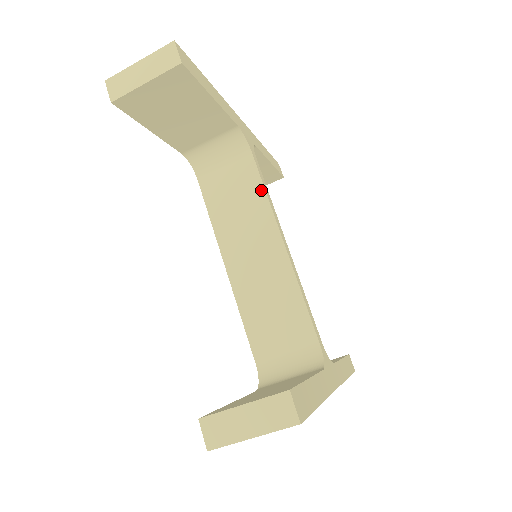
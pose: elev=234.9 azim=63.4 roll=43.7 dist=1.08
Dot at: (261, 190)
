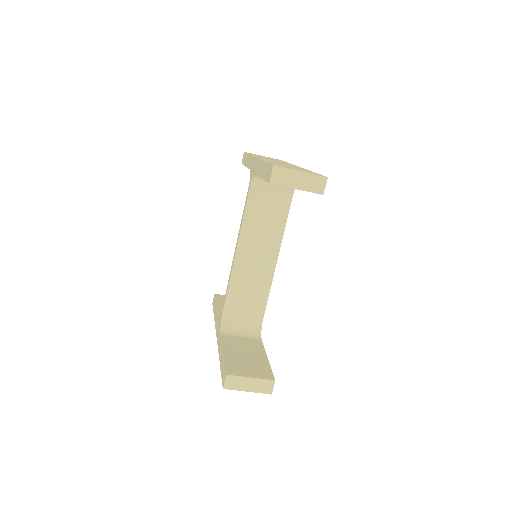
Dot at: (284, 223)
